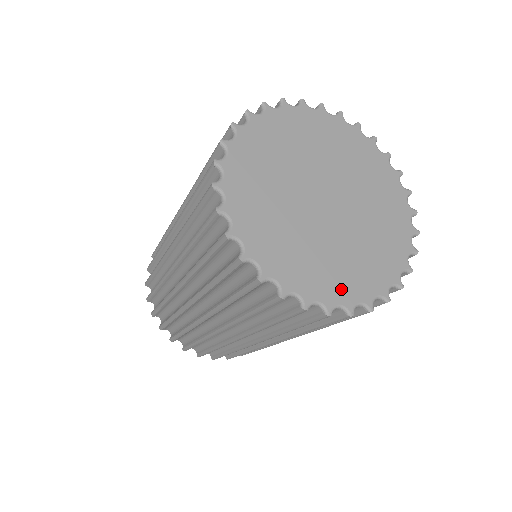
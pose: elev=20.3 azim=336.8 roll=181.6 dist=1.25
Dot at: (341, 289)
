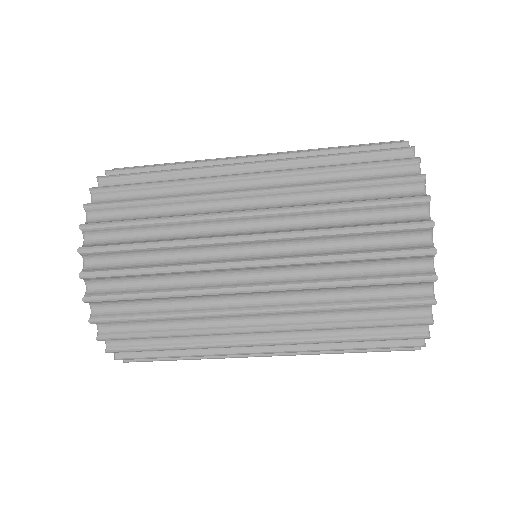
Dot at: occluded
